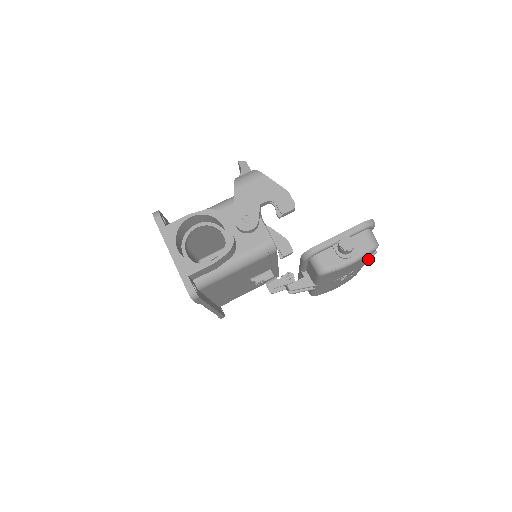
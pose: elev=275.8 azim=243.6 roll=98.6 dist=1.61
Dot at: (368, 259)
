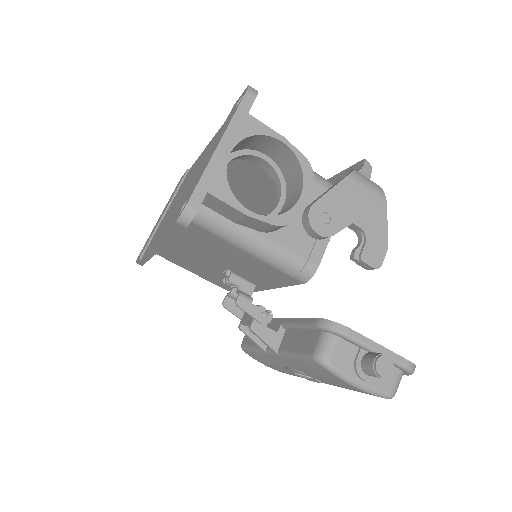
Dot at: occluded
